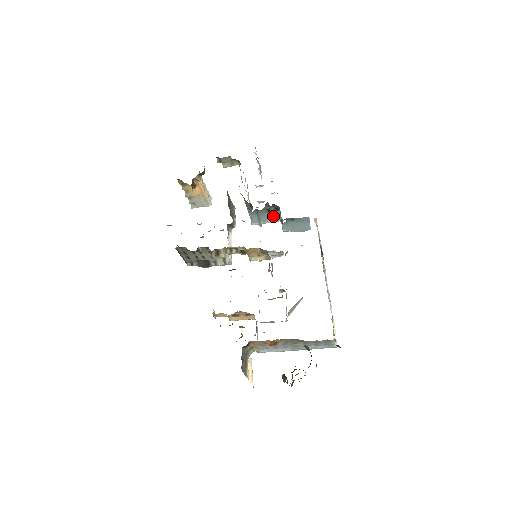
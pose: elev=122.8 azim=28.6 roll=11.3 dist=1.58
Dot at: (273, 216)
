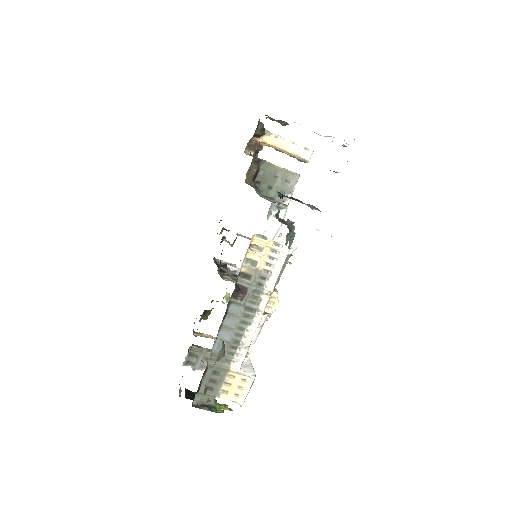
Dot at: occluded
